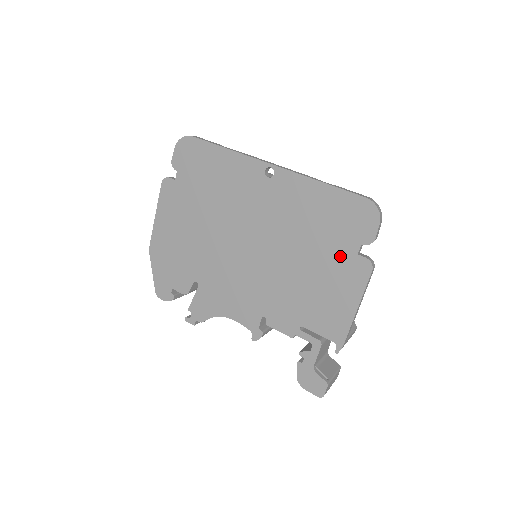
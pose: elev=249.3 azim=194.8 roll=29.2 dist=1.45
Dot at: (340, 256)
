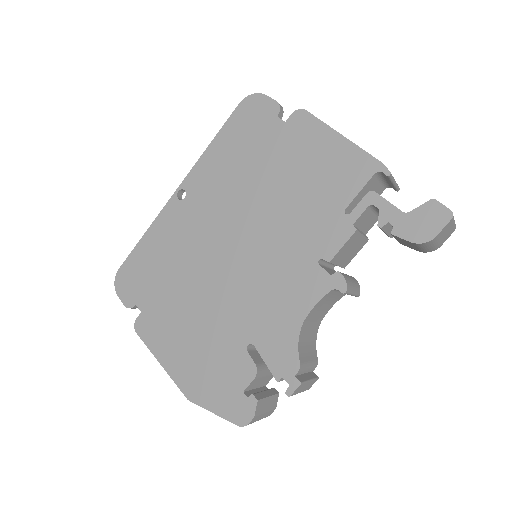
Dot at: (281, 141)
